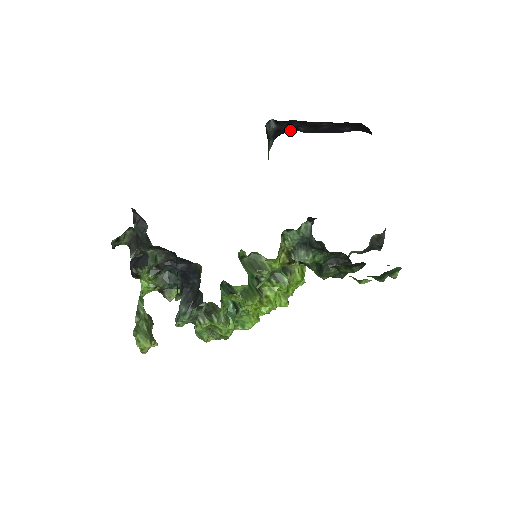
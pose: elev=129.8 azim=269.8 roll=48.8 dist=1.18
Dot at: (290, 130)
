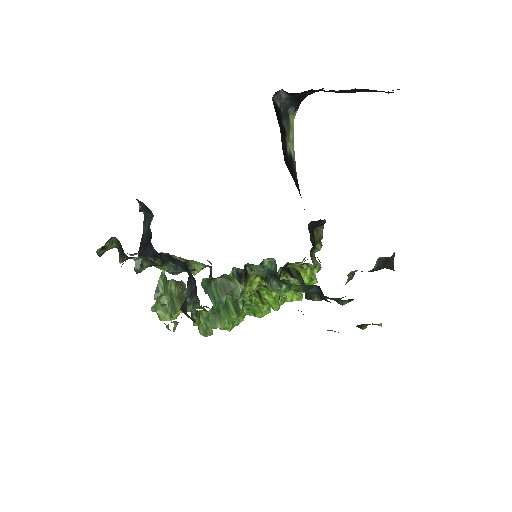
Dot at: occluded
